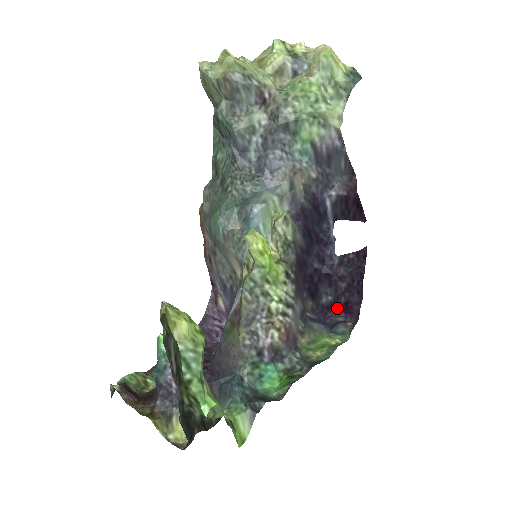
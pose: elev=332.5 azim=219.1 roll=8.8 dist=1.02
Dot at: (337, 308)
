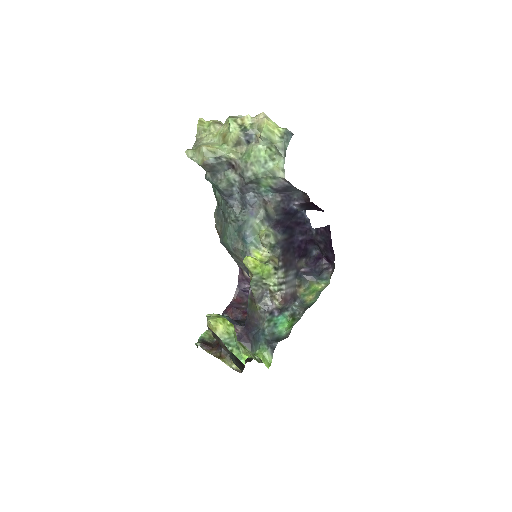
Dot at: (322, 259)
